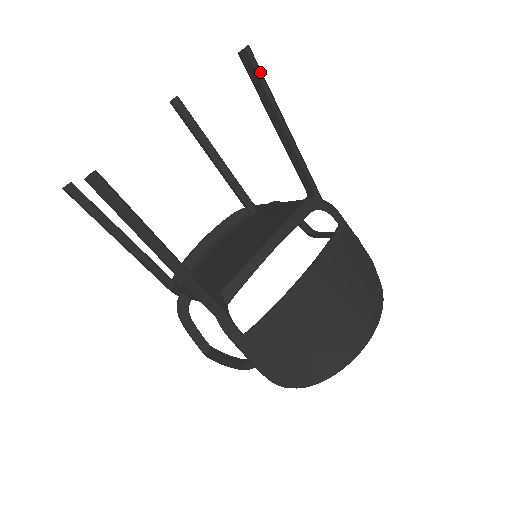
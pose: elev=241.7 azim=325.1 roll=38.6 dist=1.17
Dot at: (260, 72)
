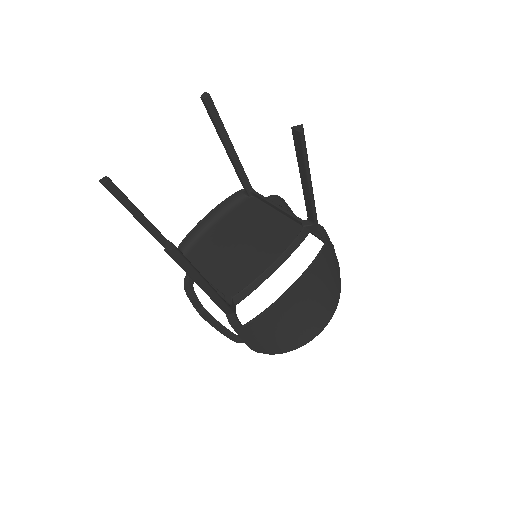
Dot at: (305, 147)
